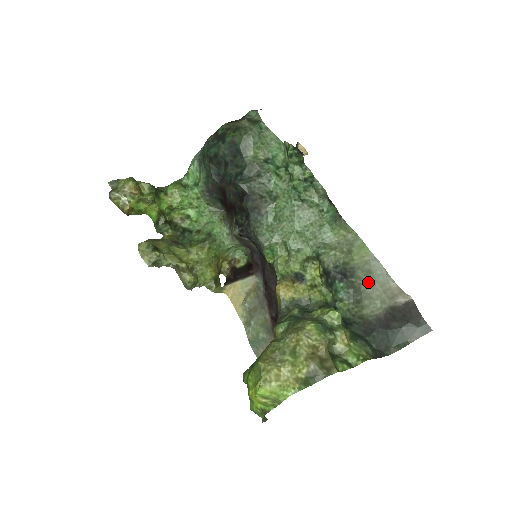
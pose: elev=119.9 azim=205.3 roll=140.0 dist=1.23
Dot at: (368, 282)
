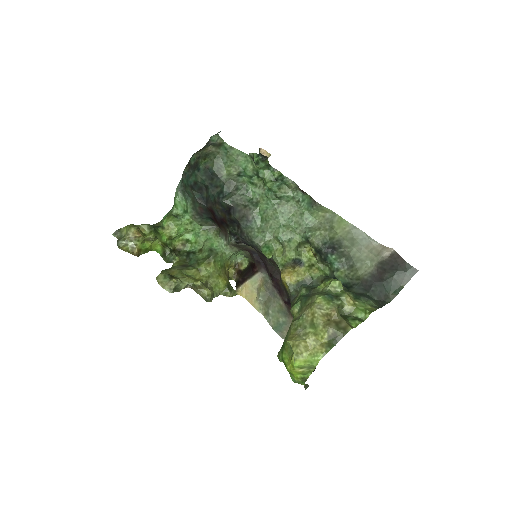
Dot at: (355, 248)
